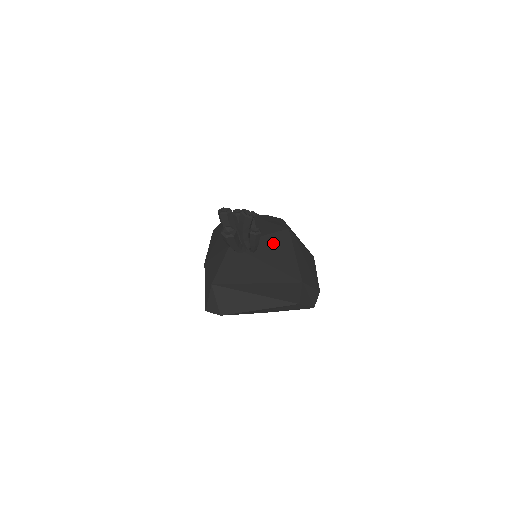
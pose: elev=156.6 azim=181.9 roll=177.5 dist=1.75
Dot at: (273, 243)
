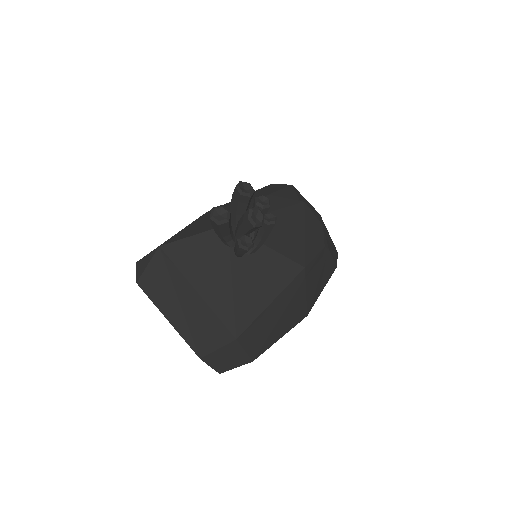
Dot at: (268, 266)
